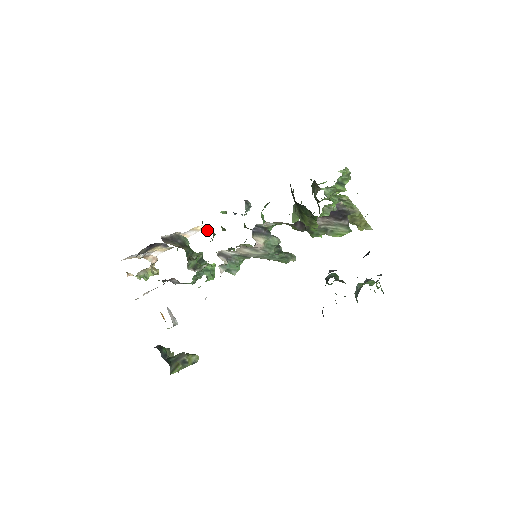
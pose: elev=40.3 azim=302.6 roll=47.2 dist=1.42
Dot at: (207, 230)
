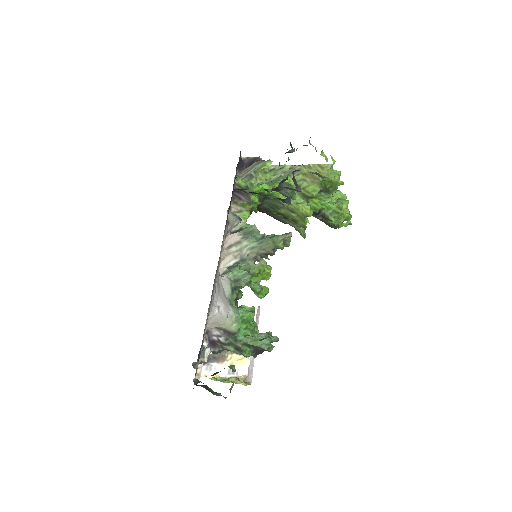
Dot at: (241, 293)
